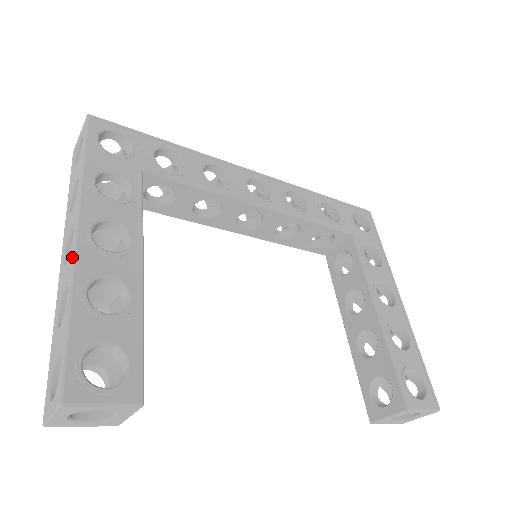
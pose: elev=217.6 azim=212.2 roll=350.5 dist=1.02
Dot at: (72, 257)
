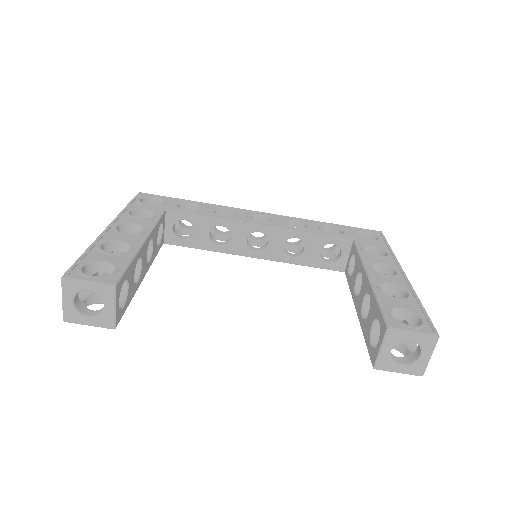
Dot at: occluded
